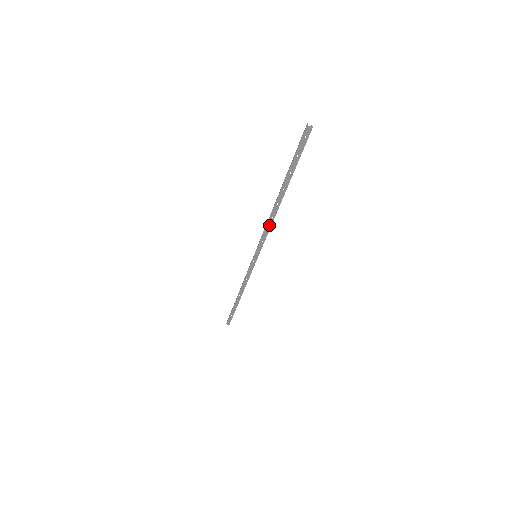
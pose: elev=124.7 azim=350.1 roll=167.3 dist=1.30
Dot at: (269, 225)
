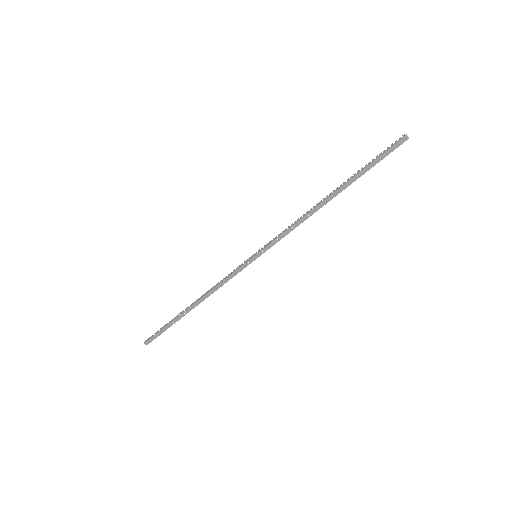
Dot at: (299, 222)
